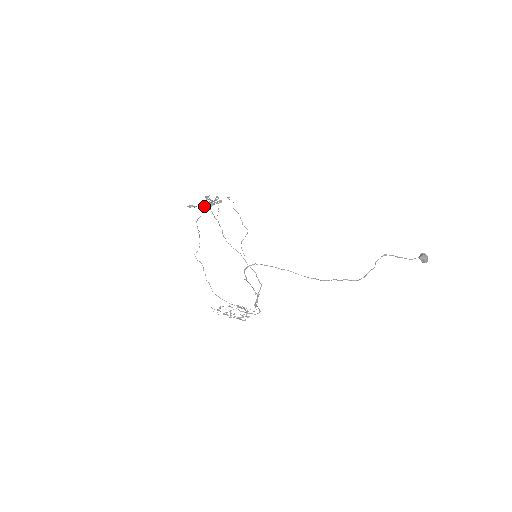
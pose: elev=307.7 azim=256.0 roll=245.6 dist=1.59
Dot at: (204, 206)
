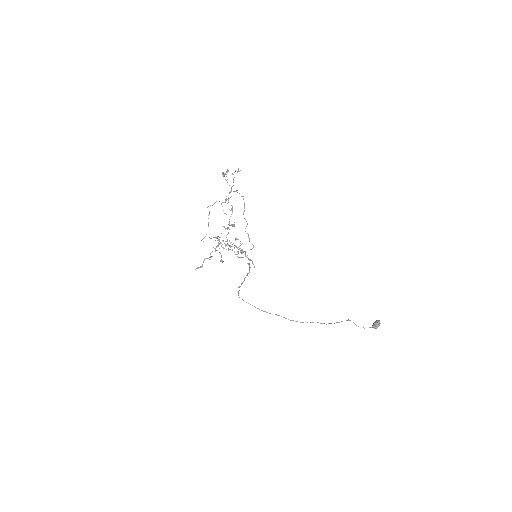
Dot at: occluded
